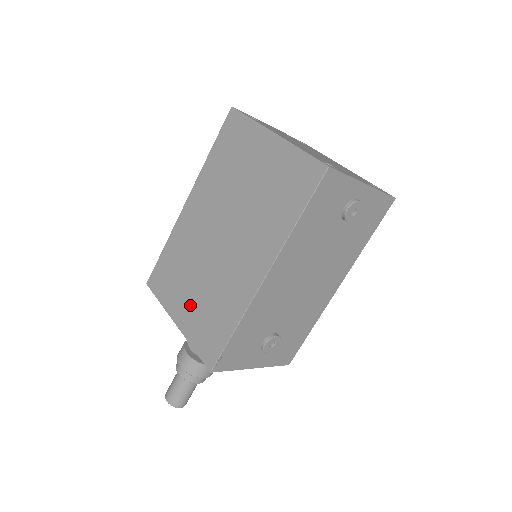
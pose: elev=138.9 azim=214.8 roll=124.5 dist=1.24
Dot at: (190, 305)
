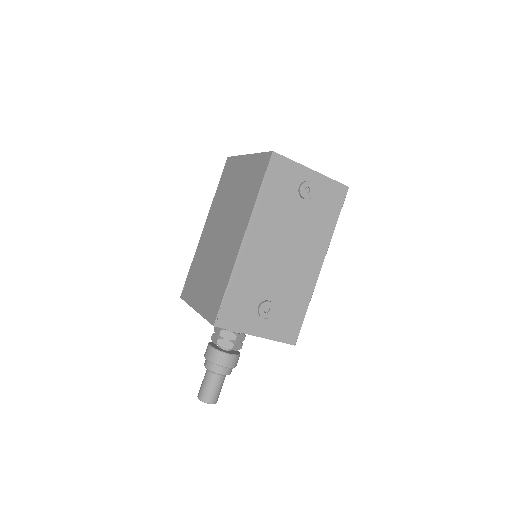
Dot at: (203, 290)
